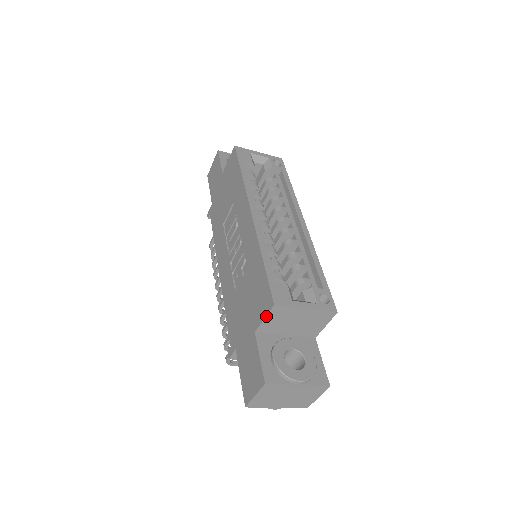
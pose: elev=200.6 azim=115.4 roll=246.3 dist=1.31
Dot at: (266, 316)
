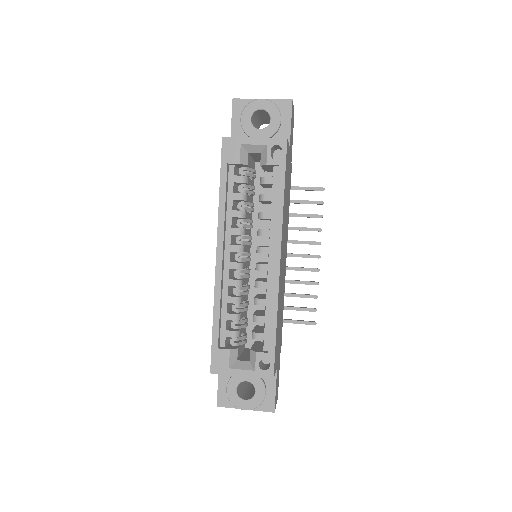
Dot at: occluded
